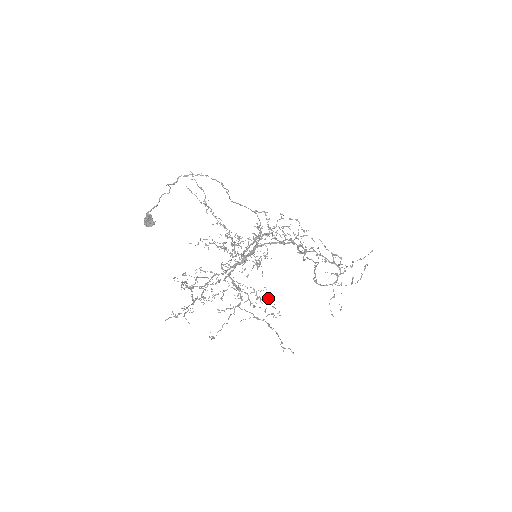
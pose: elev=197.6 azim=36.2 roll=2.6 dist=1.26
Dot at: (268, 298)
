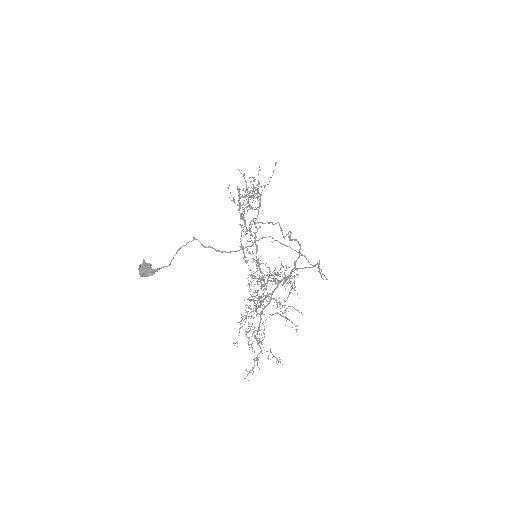
Dot at: occluded
